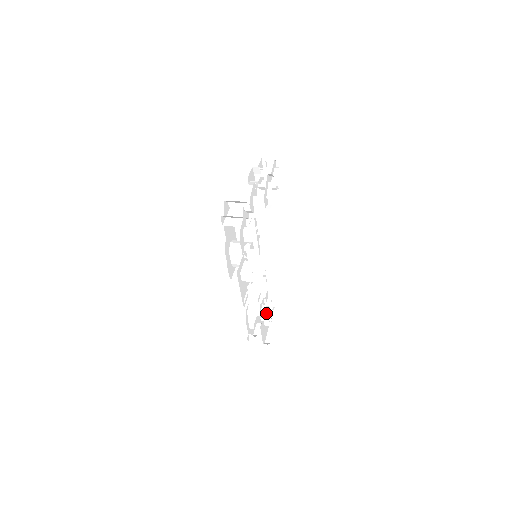
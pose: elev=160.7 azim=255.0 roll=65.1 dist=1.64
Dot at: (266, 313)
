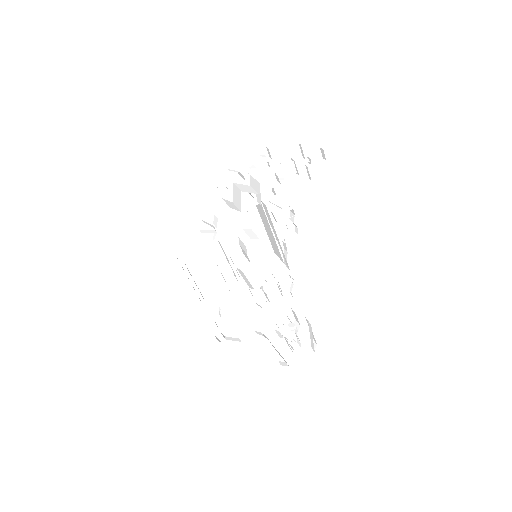
Dot at: (284, 329)
